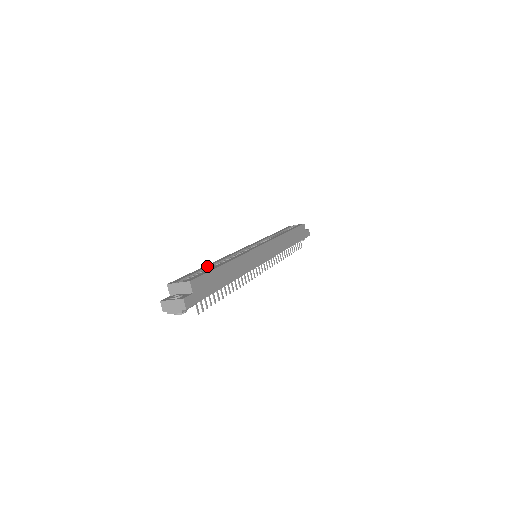
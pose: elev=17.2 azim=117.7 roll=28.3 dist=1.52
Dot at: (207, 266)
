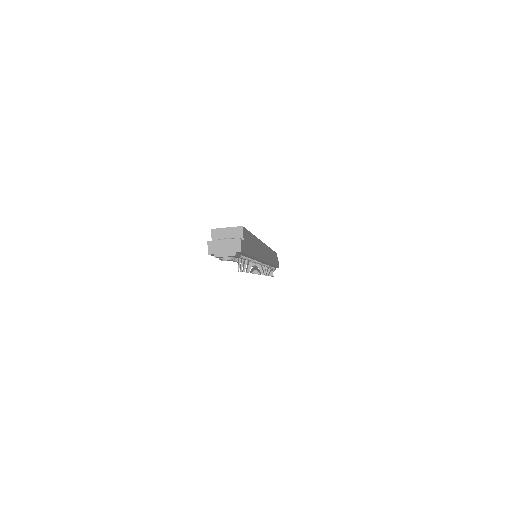
Dot at: occluded
